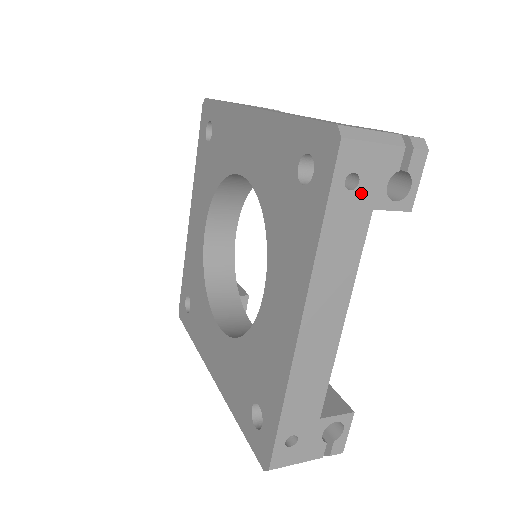
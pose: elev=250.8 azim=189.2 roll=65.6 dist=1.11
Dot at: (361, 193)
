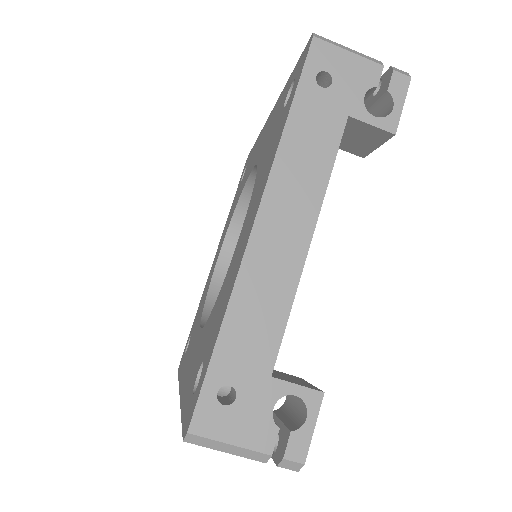
Dot at: (334, 94)
